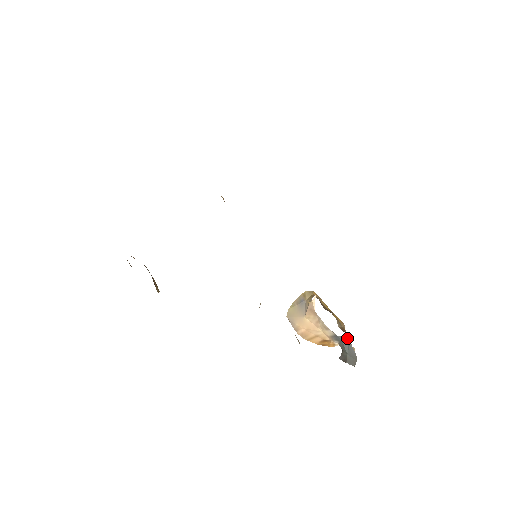
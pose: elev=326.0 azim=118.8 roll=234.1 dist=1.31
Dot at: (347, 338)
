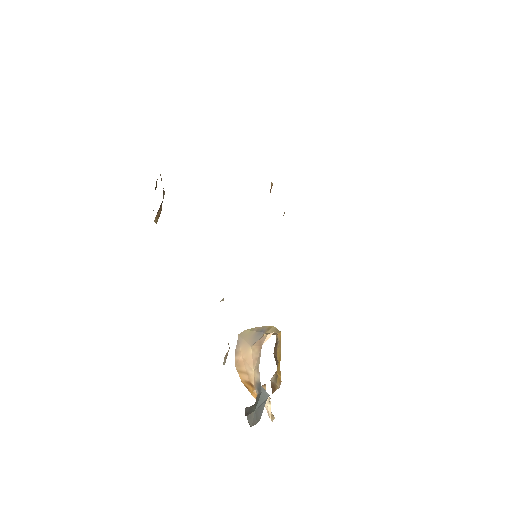
Dot at: (267, 395)
